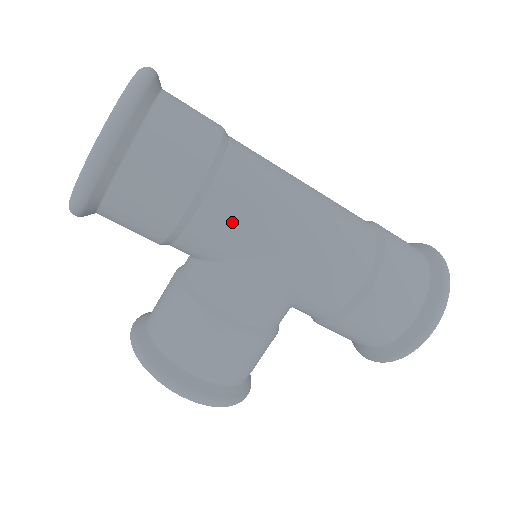
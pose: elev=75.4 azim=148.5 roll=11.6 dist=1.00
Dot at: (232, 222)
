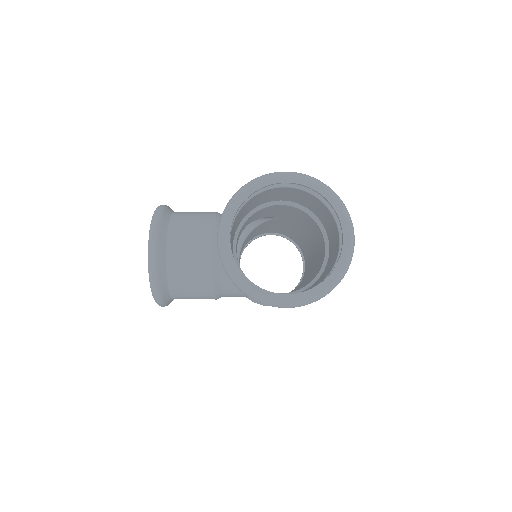
Dot at: occluded
